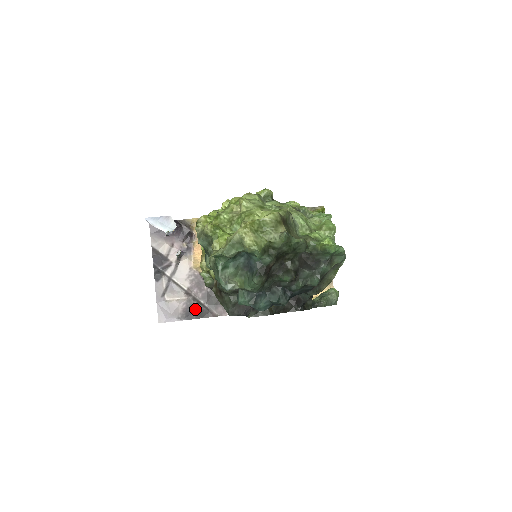
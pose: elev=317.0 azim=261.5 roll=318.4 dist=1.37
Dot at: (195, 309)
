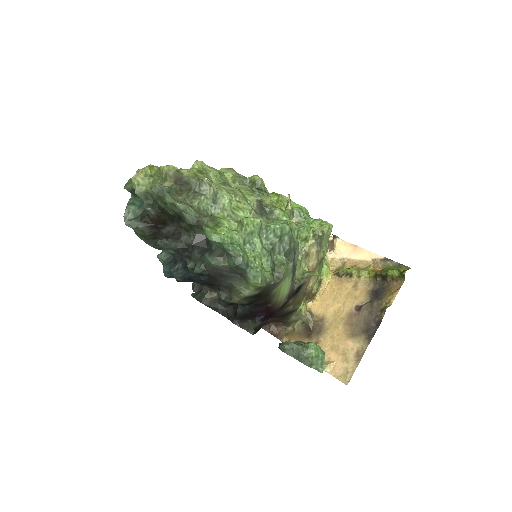
Dot at: occluded
